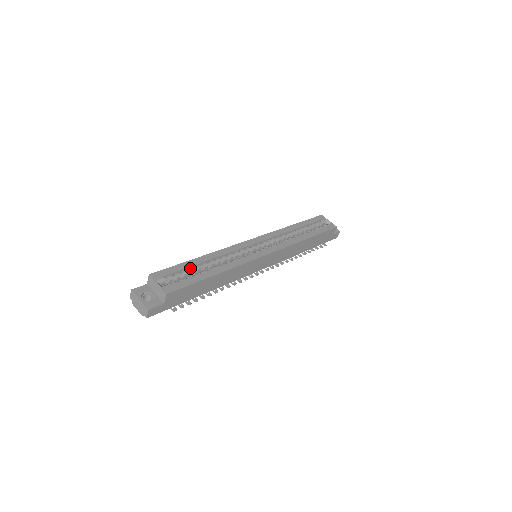
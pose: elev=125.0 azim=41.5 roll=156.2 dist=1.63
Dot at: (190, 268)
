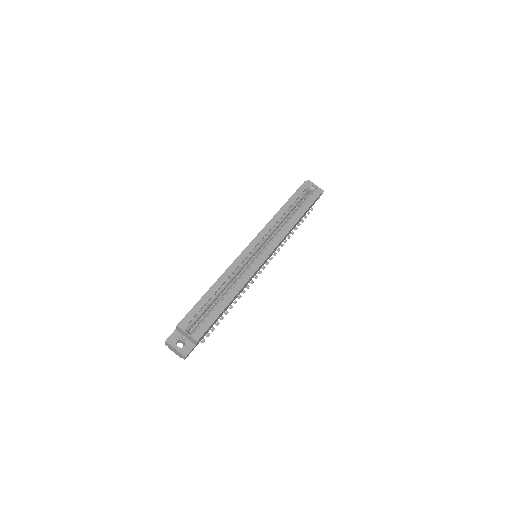
Dot at: (207, 302)
